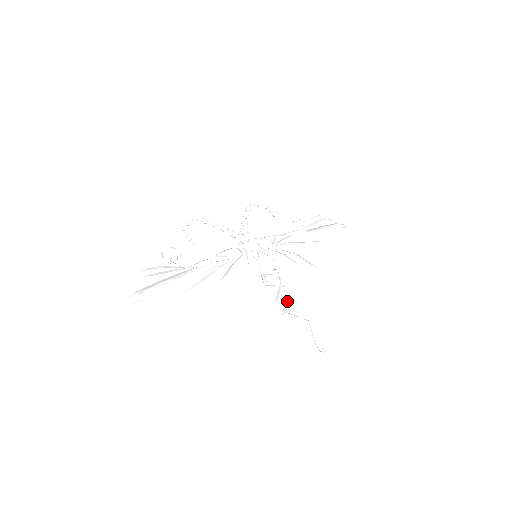
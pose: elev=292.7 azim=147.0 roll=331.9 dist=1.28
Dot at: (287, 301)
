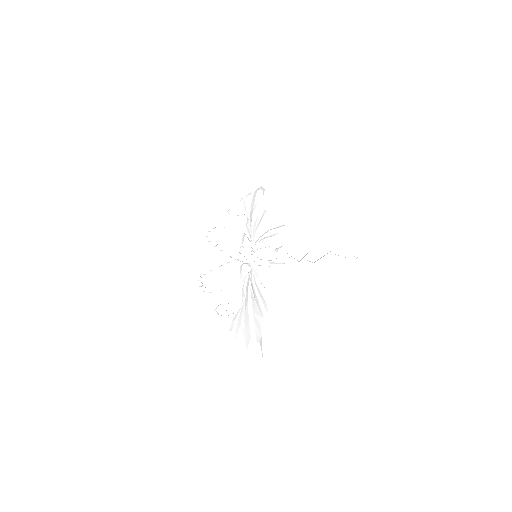
Dot at: occluded
